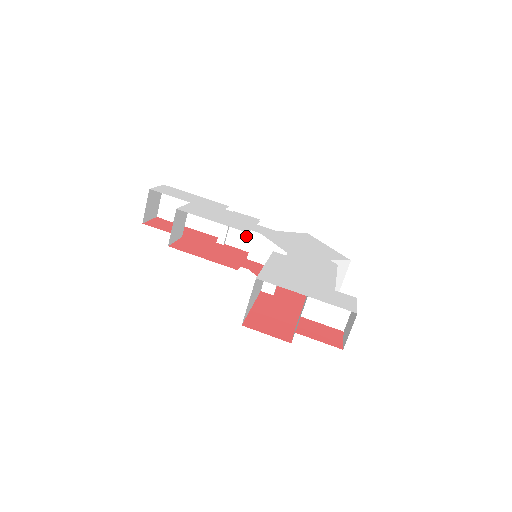
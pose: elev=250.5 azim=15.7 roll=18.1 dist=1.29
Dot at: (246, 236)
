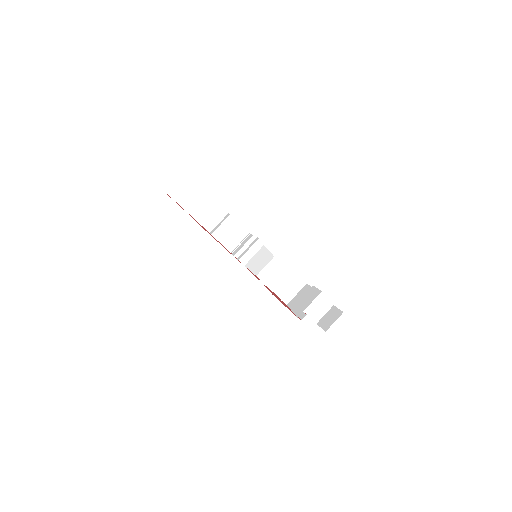
Dot at: (234, 239)
